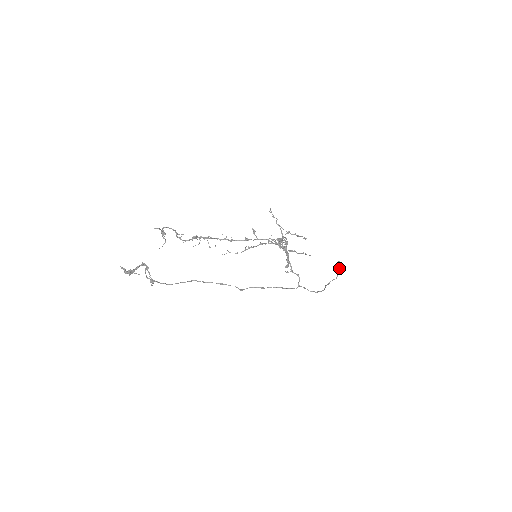
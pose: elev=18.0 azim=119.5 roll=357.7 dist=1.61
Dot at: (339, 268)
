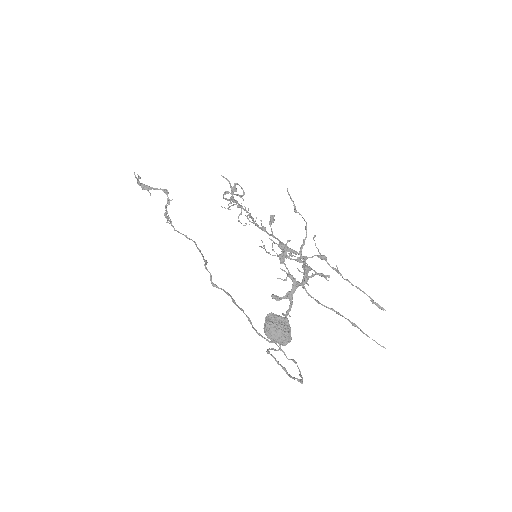
Dot at: (266, 321)
